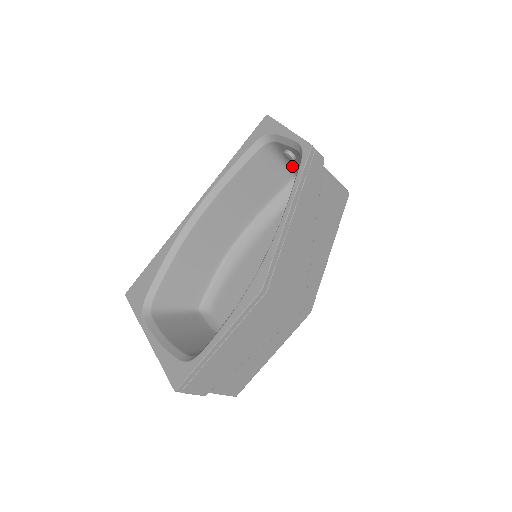
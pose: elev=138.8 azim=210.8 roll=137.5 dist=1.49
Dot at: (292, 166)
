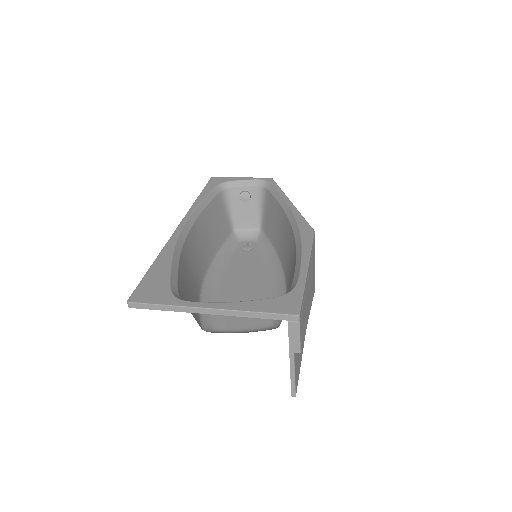
Dot at: (235, 216)
